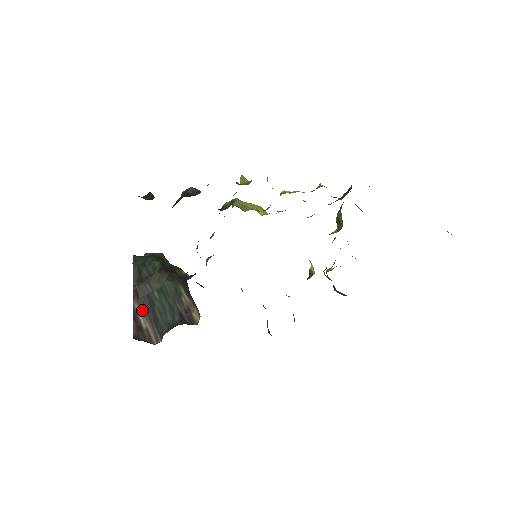
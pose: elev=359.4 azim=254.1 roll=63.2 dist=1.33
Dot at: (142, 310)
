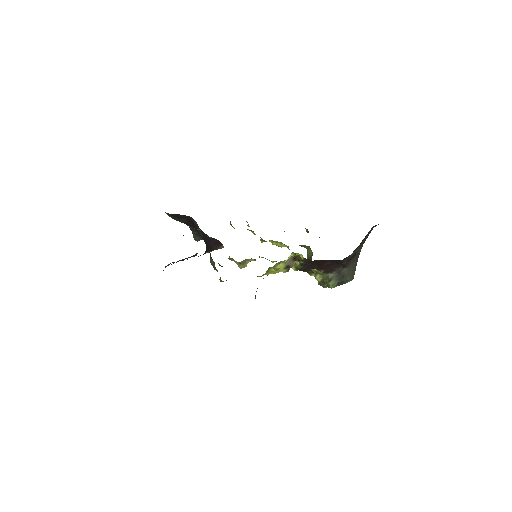
Dot at: occluded
